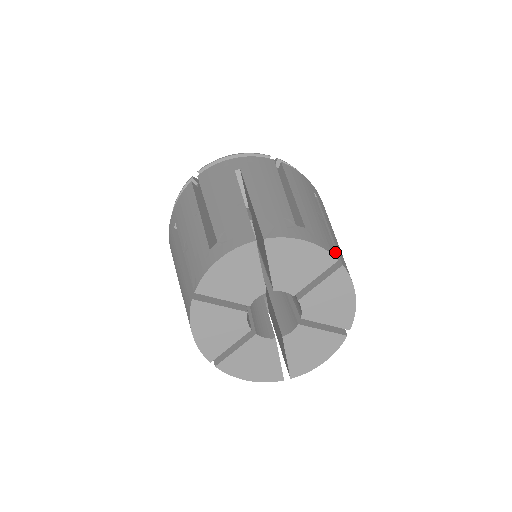
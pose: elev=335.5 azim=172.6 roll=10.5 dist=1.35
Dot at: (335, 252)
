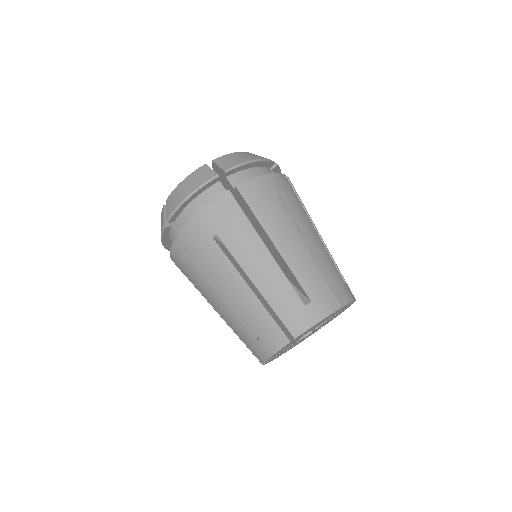
Dot at: (336, 299)
